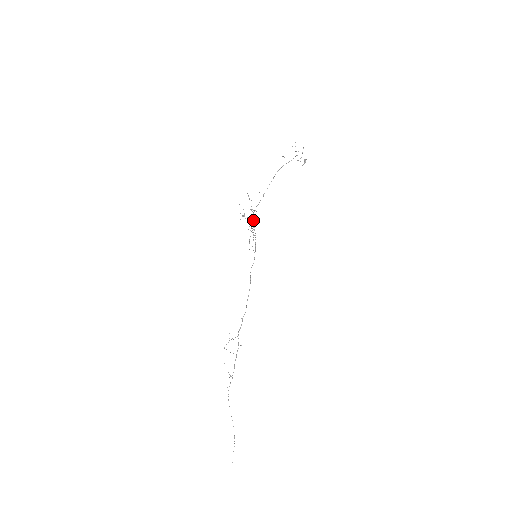
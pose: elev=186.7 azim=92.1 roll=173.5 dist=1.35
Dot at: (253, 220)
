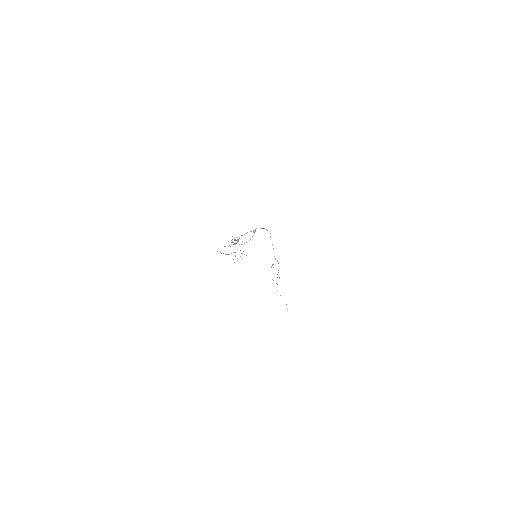
Dot at: occluded
